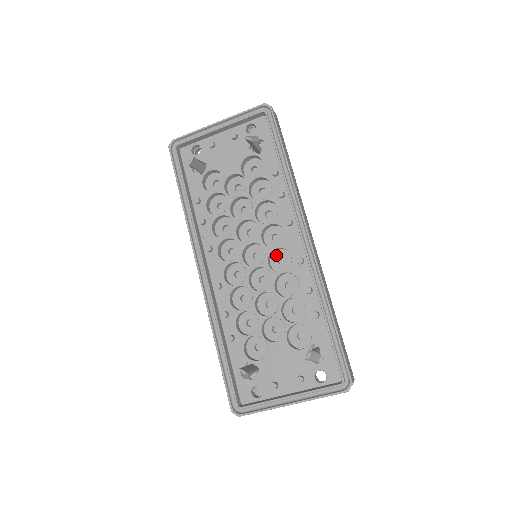
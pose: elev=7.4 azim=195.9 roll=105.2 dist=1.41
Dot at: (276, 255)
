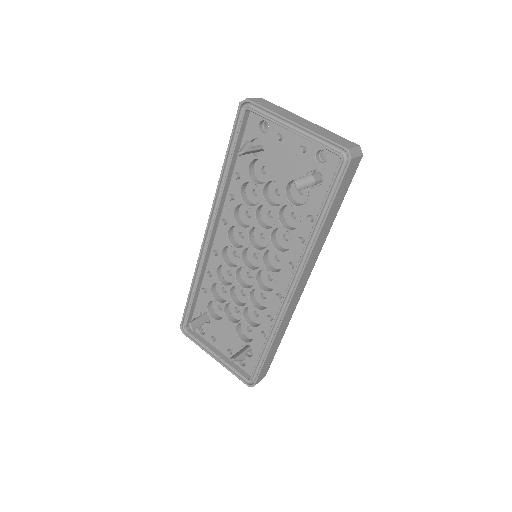
Dot at: occluded
